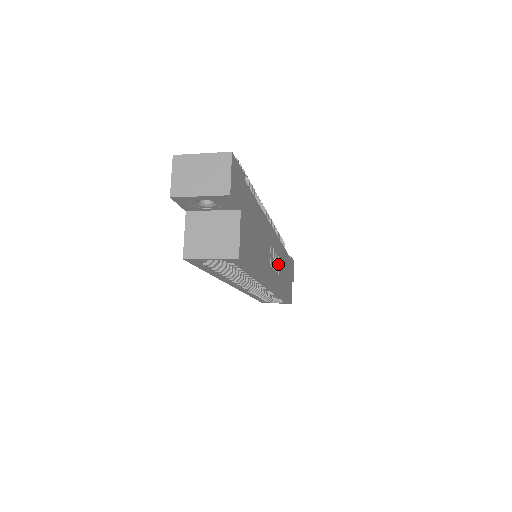
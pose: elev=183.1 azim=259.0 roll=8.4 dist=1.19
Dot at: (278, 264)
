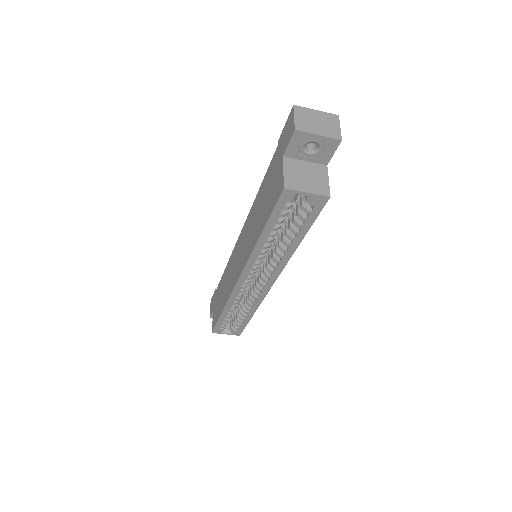
Dot at: occluded
